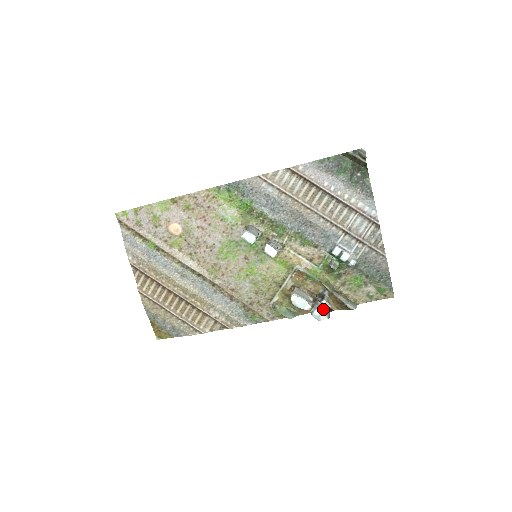
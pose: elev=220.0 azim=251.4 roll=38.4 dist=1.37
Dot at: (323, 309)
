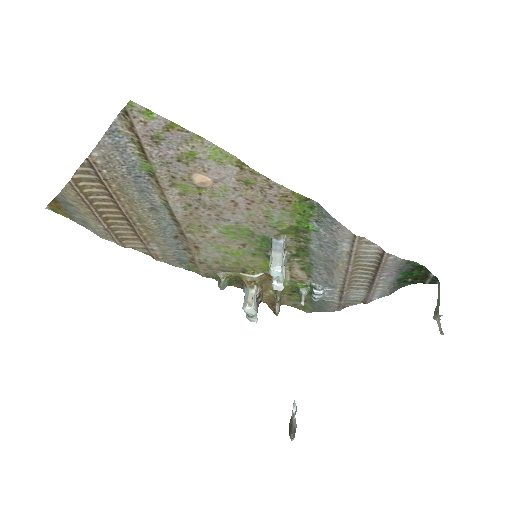
Dot at: occluded
